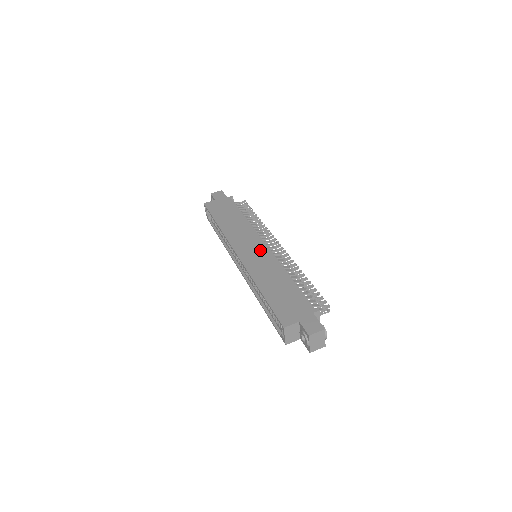
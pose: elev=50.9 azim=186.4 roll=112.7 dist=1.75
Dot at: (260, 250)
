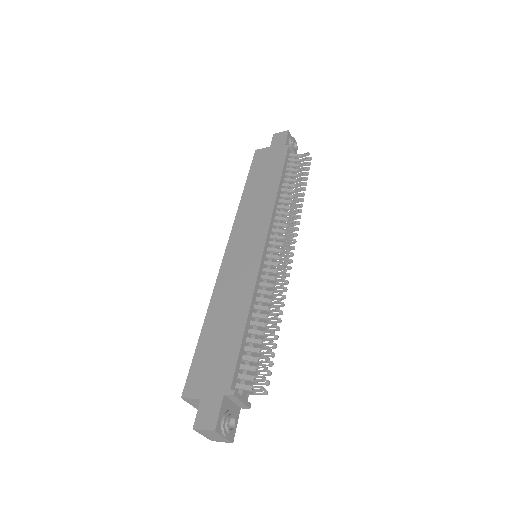
Dot at: (251, 254)
